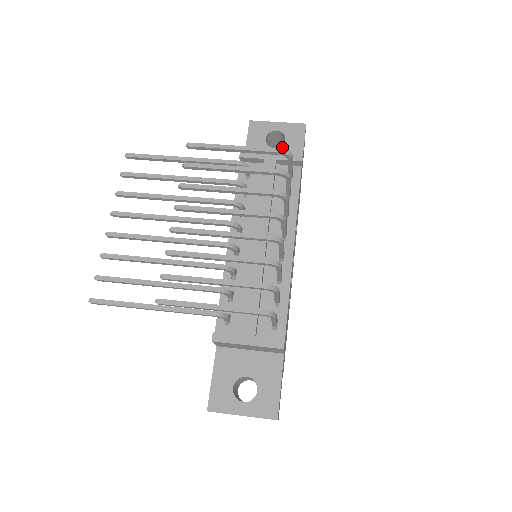
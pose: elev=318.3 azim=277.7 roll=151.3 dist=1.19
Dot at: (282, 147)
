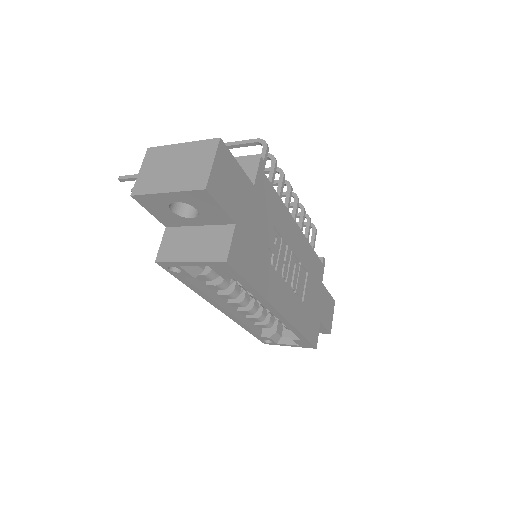
Dot at: occluded
